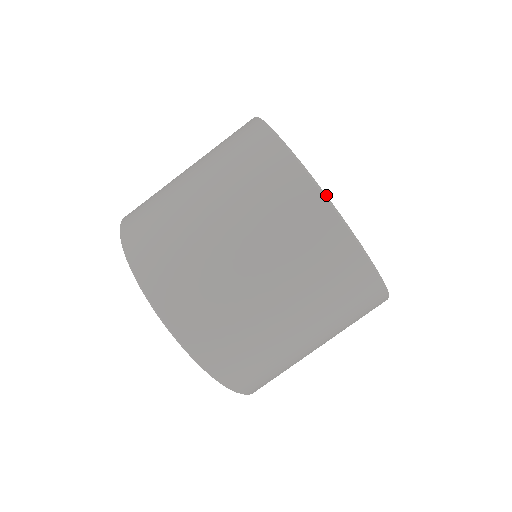
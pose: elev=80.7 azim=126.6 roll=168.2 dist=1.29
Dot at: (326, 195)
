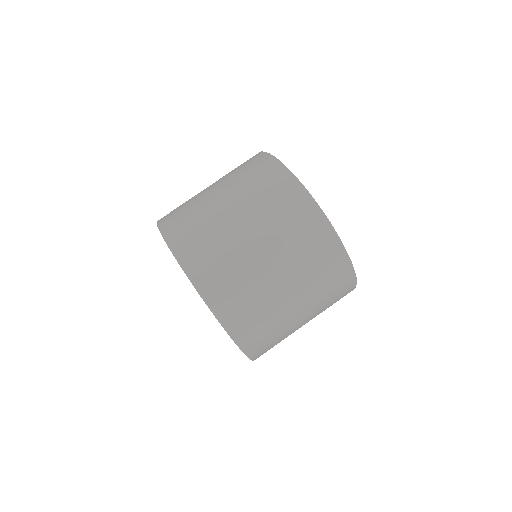
Dot at: occluded
